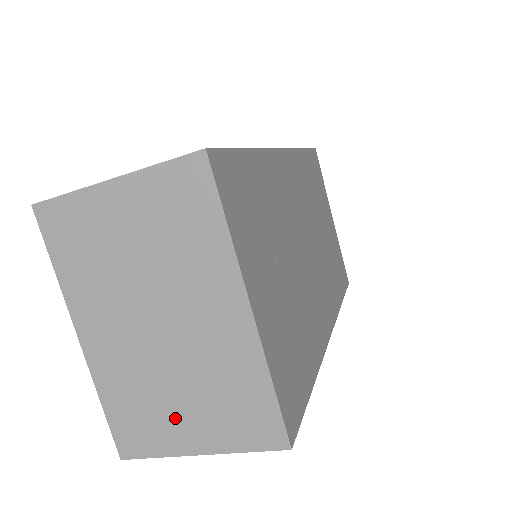
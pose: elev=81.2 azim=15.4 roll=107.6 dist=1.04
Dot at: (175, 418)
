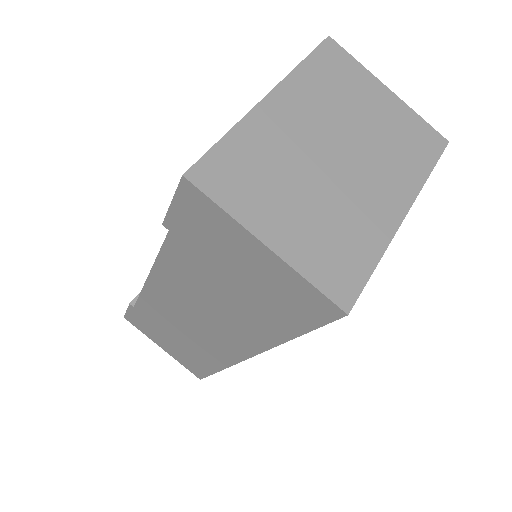
Dot at: (279, 206)
